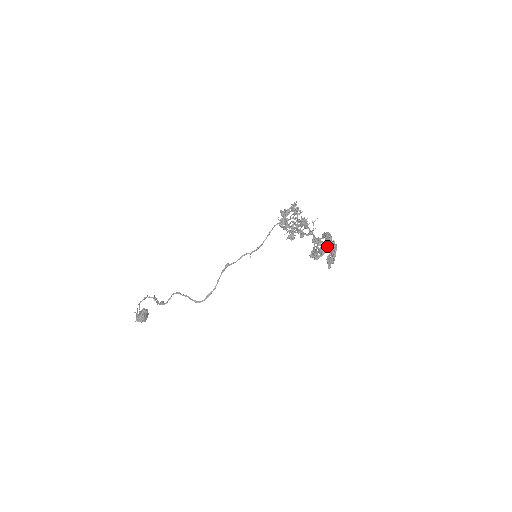
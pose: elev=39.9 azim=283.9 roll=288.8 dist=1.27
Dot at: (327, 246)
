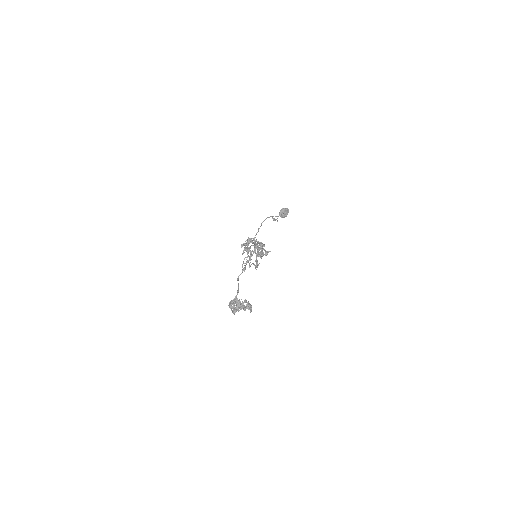
Dot at: (238, 307)
